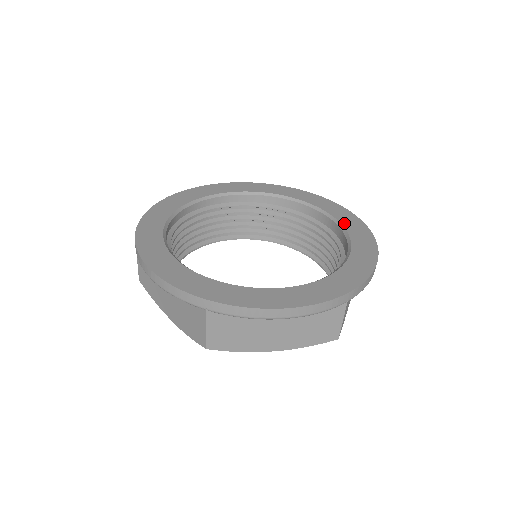
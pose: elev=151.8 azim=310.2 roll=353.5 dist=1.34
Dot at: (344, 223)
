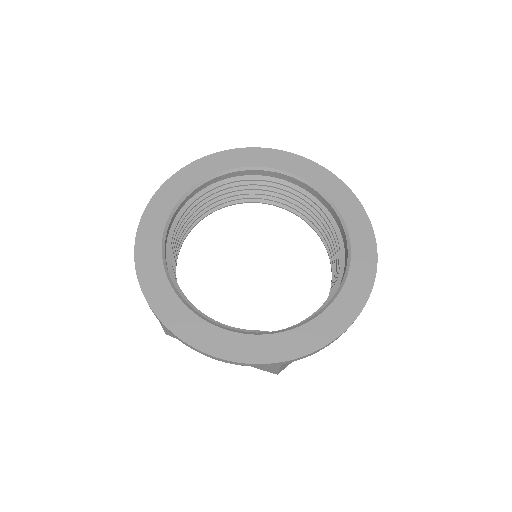
Dot at: (354, 262)
